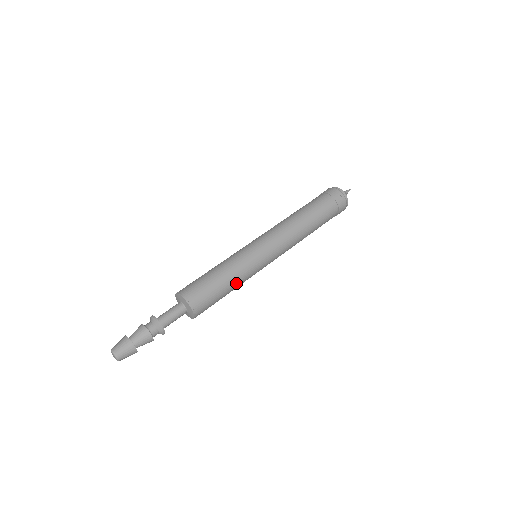
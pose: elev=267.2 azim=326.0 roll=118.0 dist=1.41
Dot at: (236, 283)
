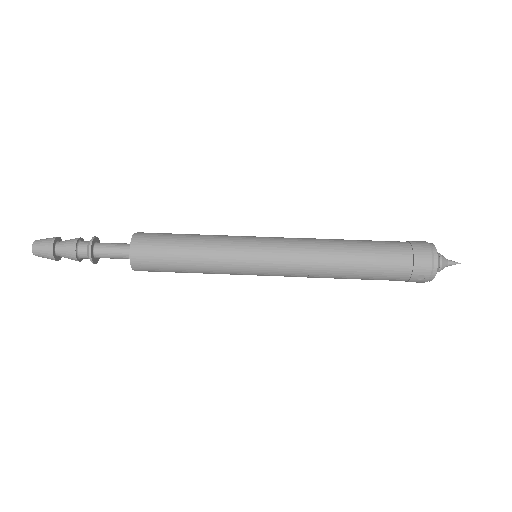
Dot at: (203, 273)
